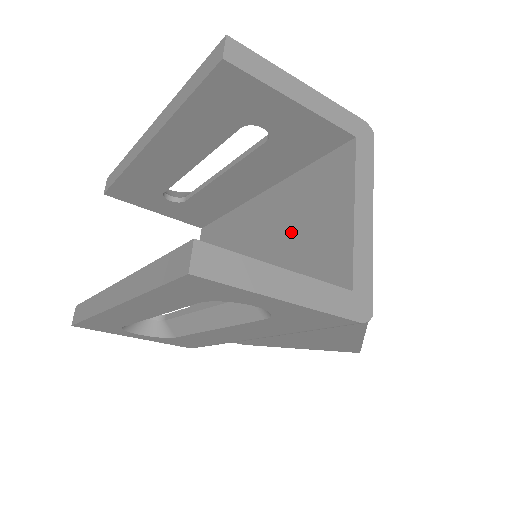
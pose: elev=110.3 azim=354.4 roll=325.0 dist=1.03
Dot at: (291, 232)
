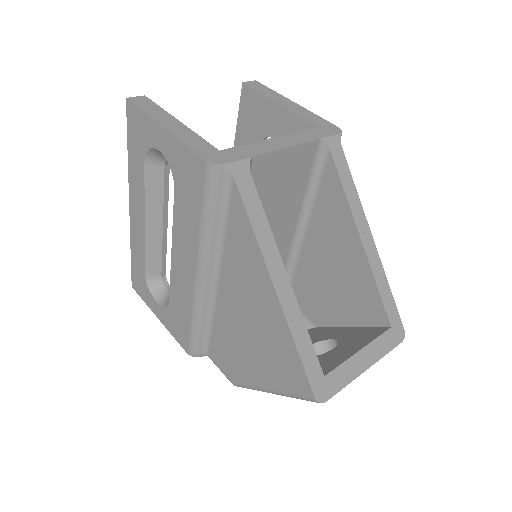
Dot at: occluded
